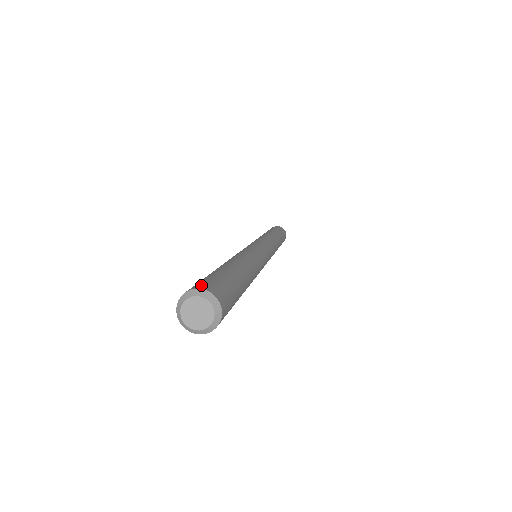
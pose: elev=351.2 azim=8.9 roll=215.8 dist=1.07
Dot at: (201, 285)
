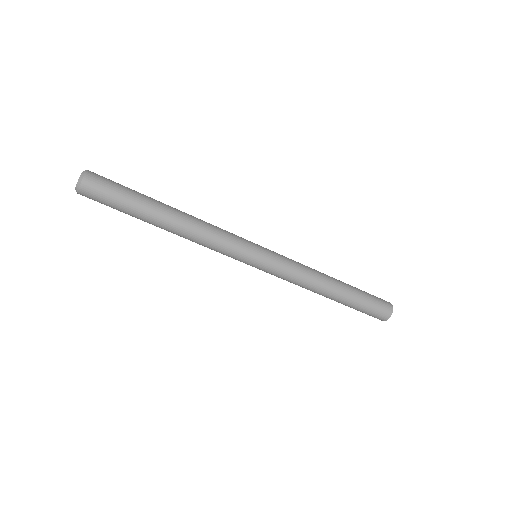
Dot at: occluded
